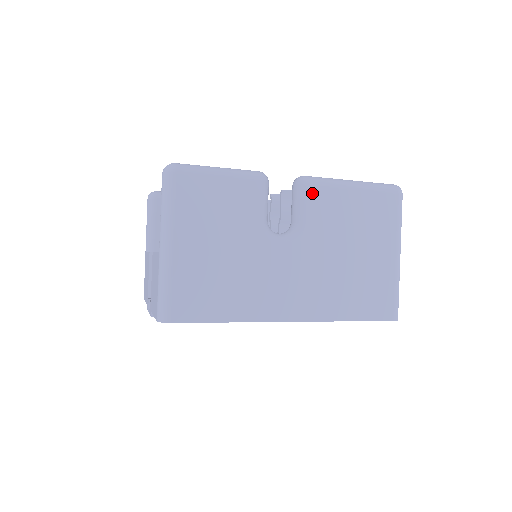
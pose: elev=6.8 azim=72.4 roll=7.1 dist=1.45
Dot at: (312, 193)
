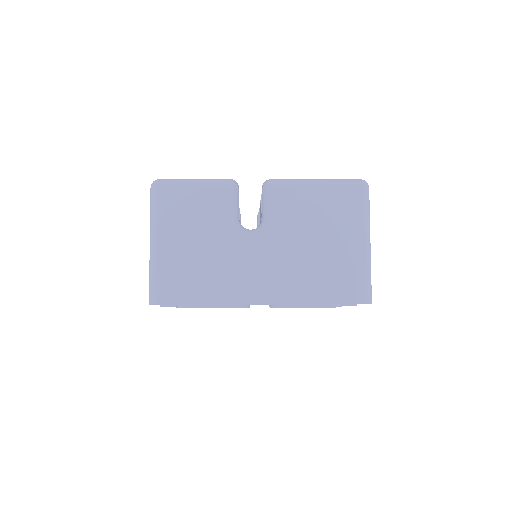
Dot at: (276, 193)
